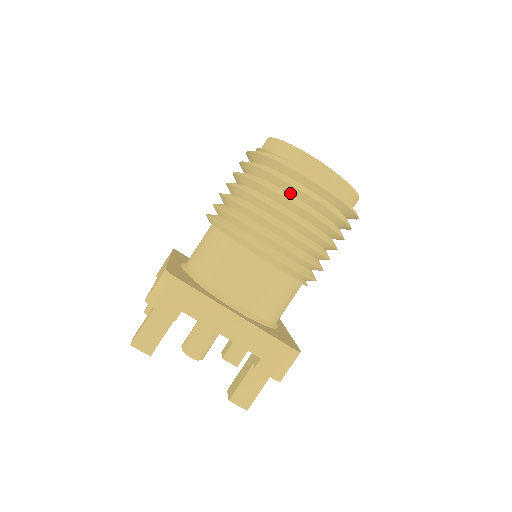
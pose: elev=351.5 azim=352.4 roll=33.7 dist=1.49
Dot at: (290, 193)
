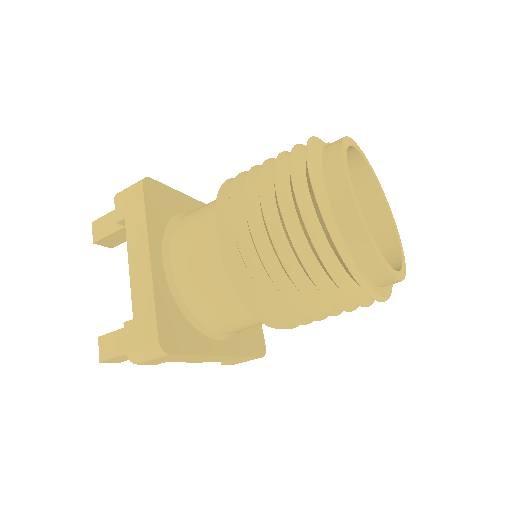
Dot at: occluded
